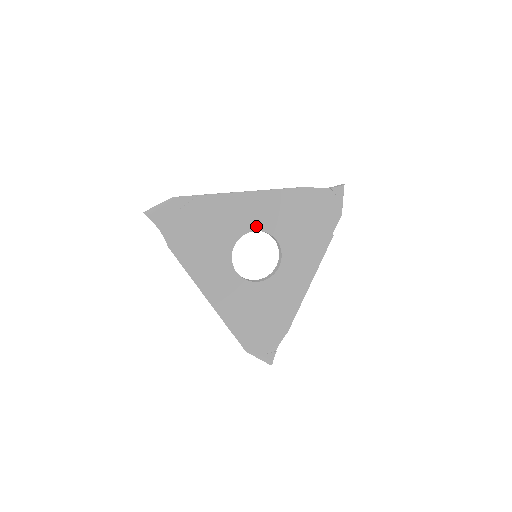
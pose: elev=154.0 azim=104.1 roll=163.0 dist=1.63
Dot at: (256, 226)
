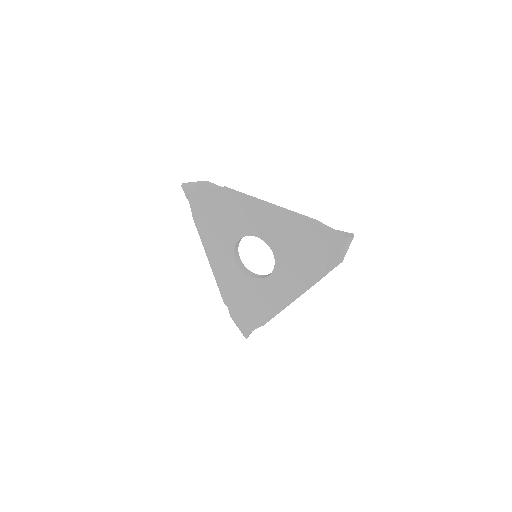
Dot at: (259, 234)
